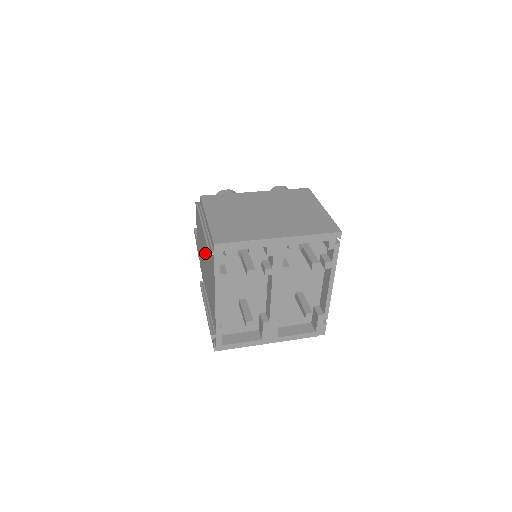
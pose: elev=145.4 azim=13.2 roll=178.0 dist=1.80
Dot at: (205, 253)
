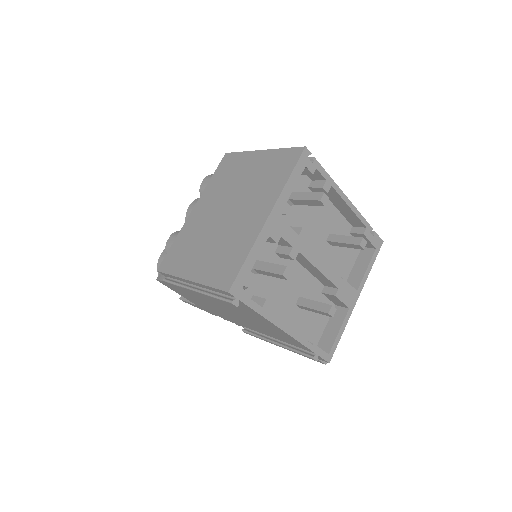
Dot at: occluded
